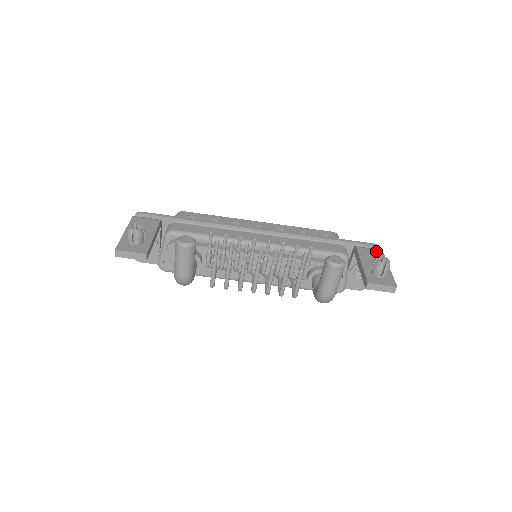
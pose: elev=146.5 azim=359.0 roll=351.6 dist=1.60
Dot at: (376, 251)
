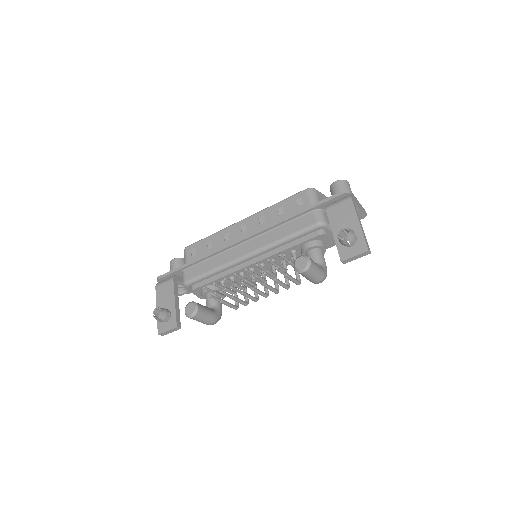
Dot at: (345, 203)
